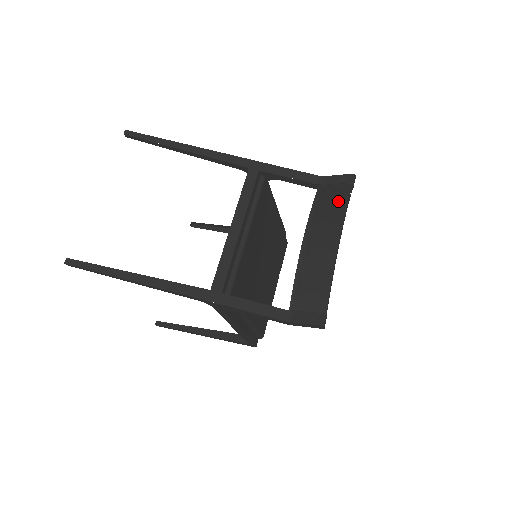
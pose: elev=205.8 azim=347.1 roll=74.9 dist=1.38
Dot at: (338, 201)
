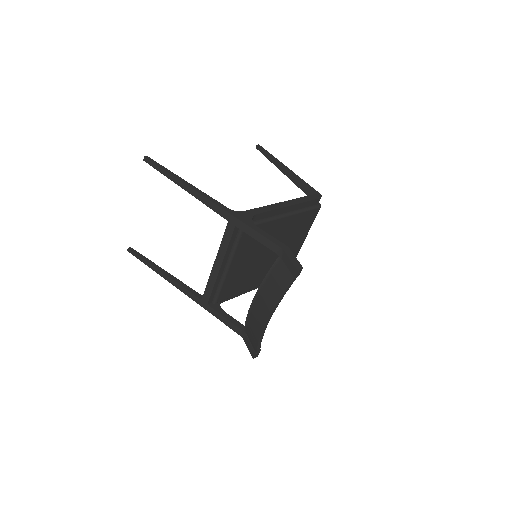
Dot at: (277, 289)
